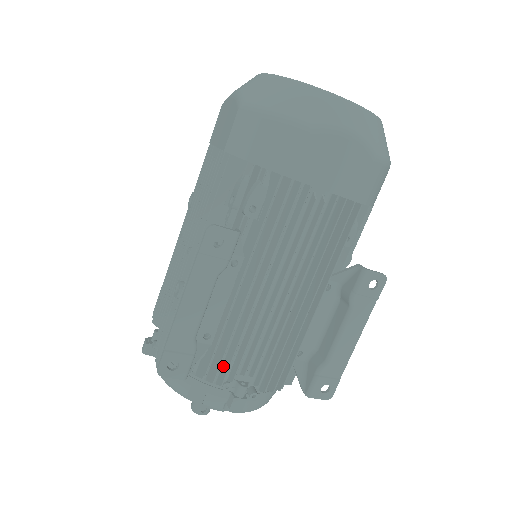
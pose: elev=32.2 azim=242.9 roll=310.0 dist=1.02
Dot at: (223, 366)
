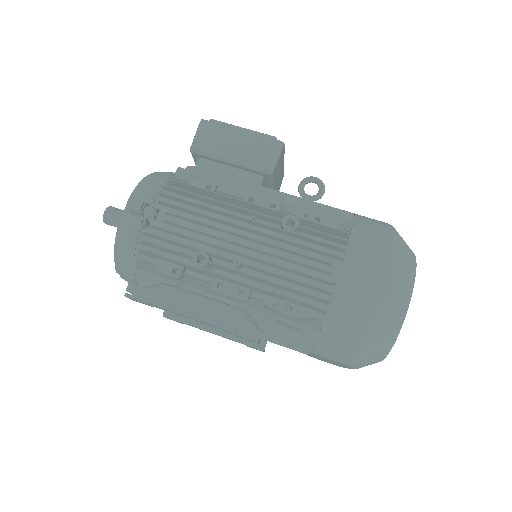
Dot at: occluded
